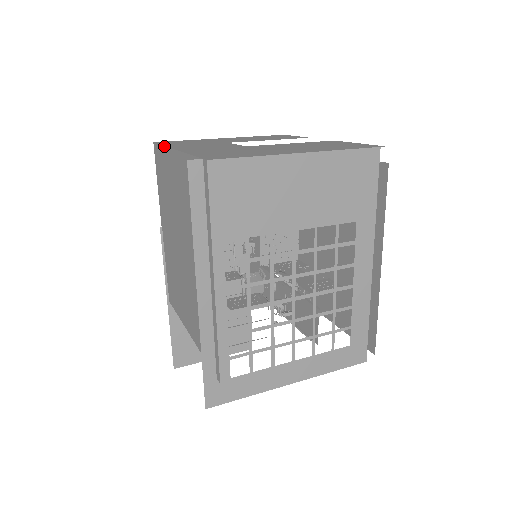
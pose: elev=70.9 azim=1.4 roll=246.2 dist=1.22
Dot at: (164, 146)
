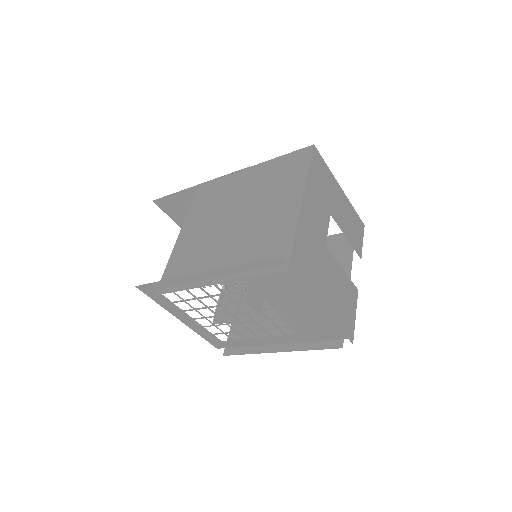
Dot at: (307, 174)
